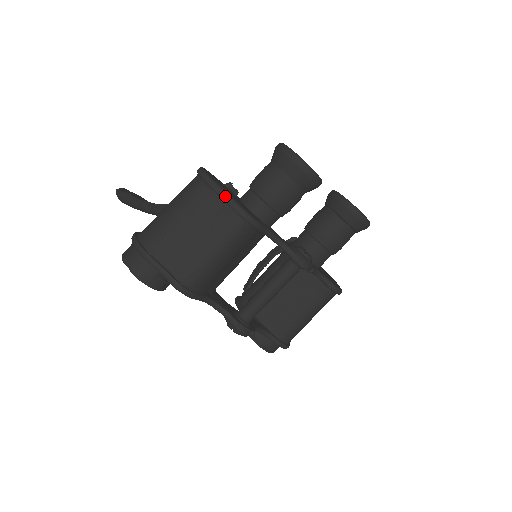
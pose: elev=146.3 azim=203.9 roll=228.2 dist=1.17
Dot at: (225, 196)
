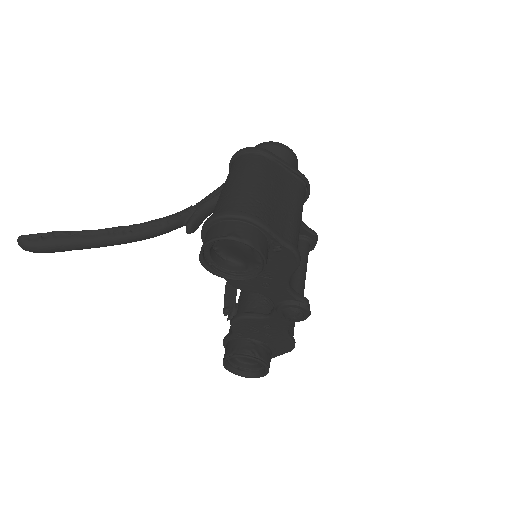
Dot at: (289, 164)
